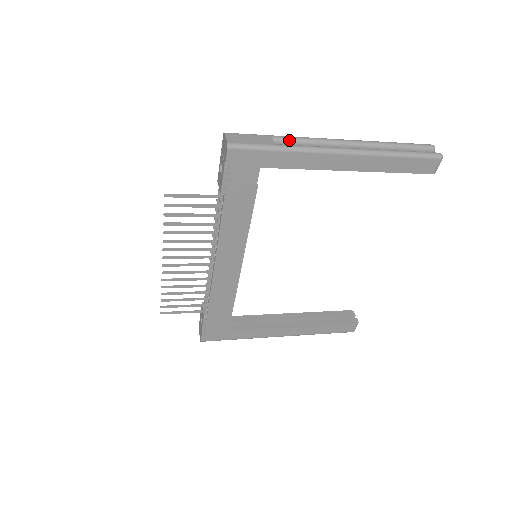
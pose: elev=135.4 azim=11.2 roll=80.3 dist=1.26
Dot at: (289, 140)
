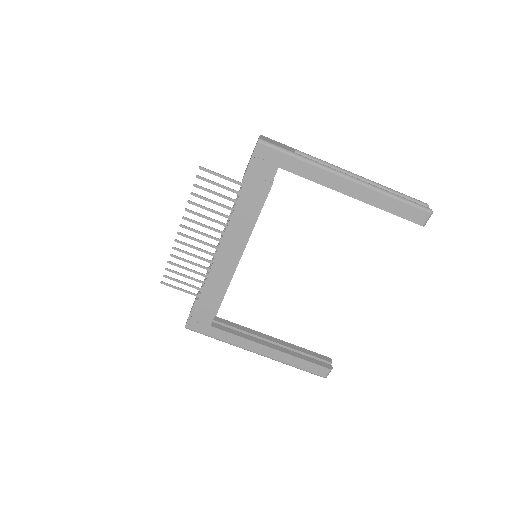
Dot at: (308, 156)
